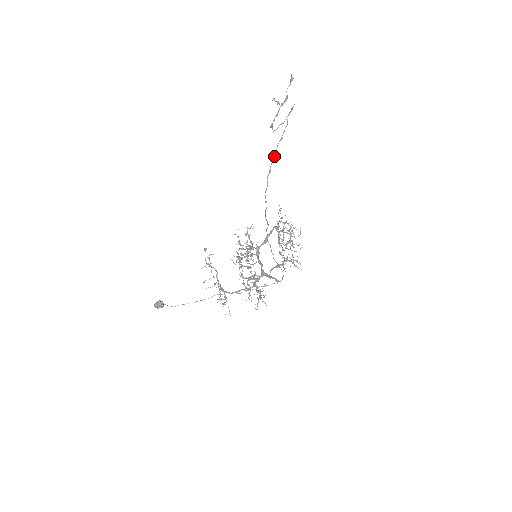
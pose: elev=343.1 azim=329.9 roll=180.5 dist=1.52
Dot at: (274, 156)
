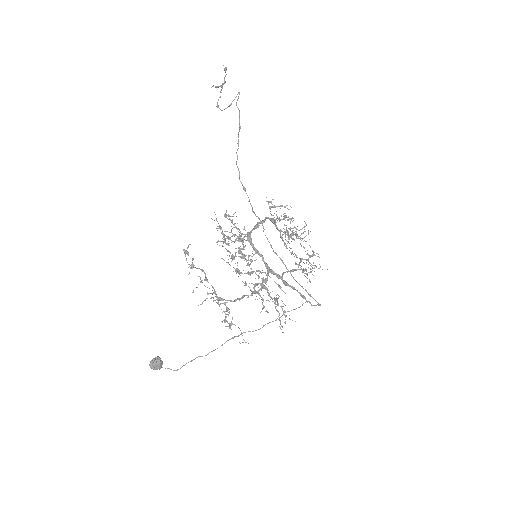
Dot at: (238, 145)
